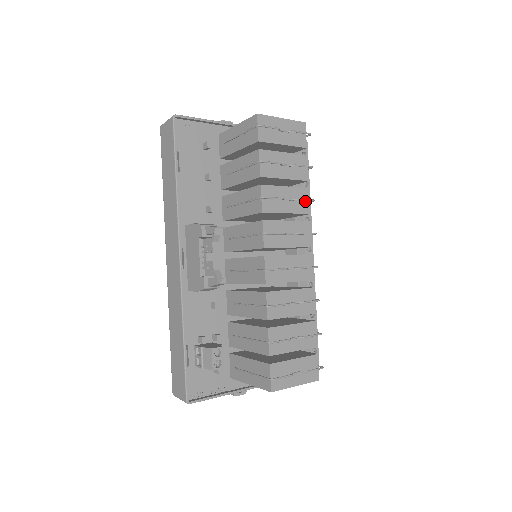
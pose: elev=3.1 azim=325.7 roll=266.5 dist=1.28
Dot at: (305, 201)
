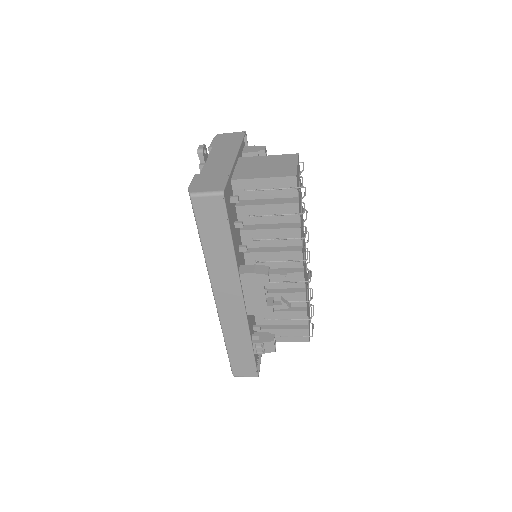
Dot at: occluded
